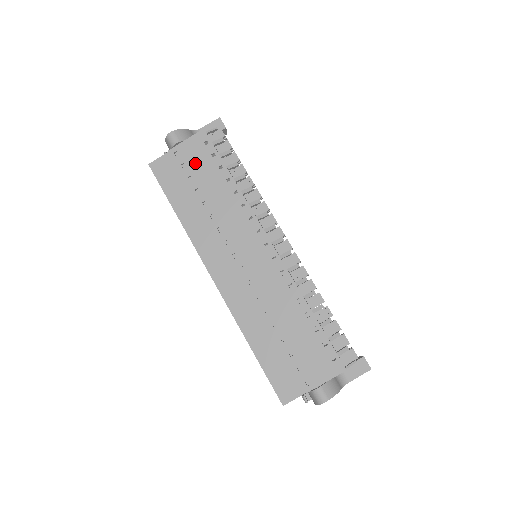
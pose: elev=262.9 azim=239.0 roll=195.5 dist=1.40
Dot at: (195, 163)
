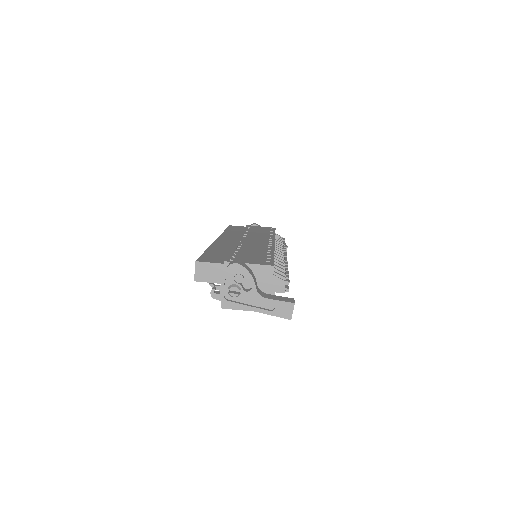
Dot at: (258, 228)
